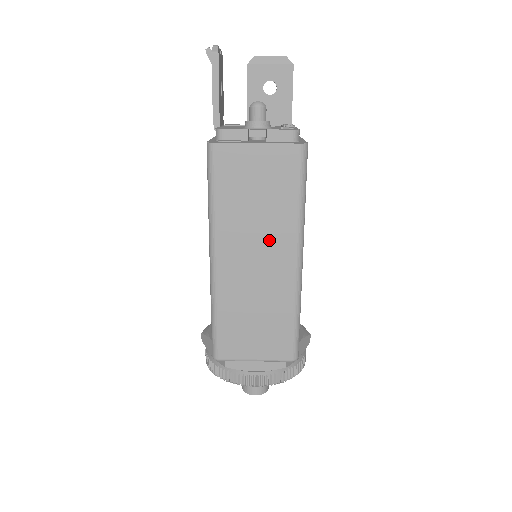
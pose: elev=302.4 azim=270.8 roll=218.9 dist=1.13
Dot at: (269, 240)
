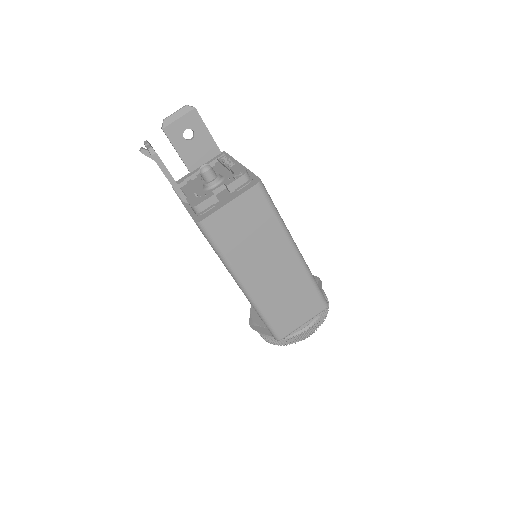
Dot at: (271, 252)
